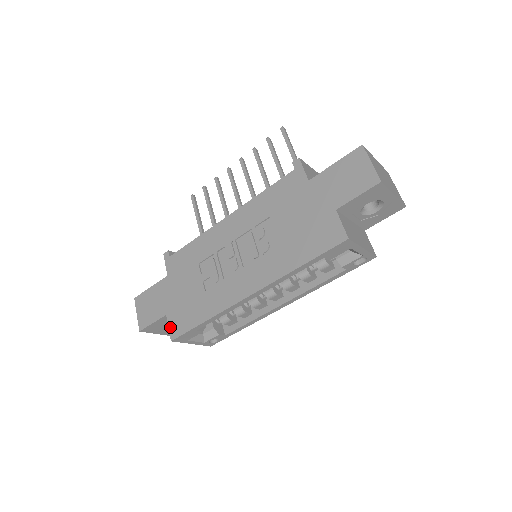
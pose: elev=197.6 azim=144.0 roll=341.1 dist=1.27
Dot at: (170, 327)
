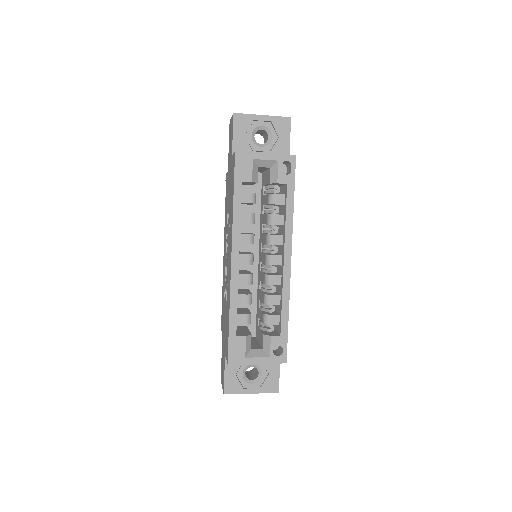
Dot at: (226, 357)
